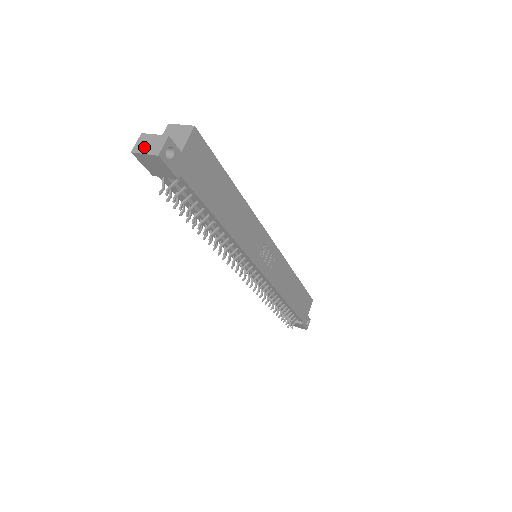
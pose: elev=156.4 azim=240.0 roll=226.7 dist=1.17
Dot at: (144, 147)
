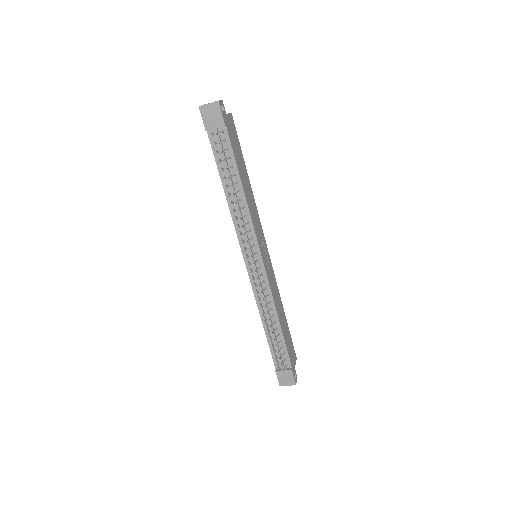
Dot at: (207, 104)
